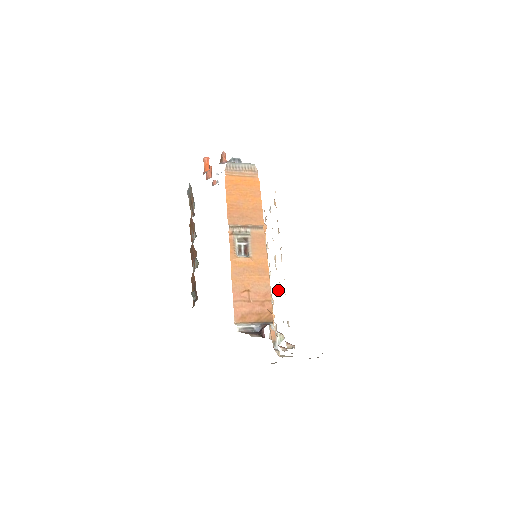
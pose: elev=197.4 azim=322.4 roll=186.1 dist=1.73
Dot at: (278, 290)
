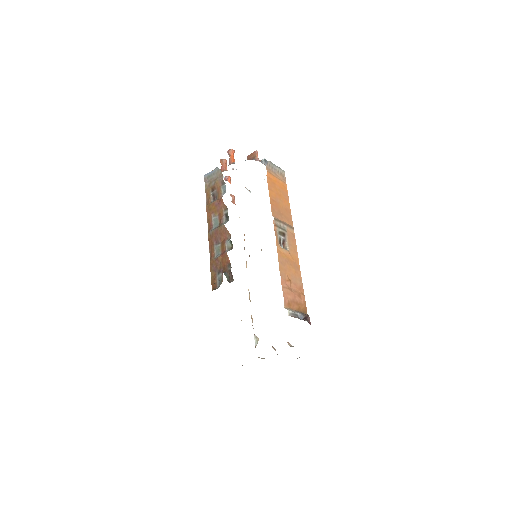
Dot at: occluded
